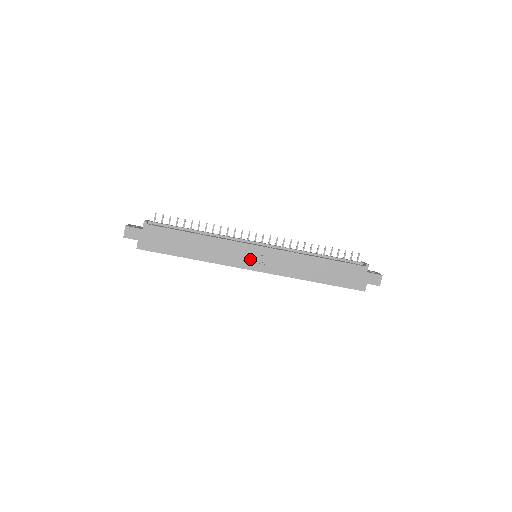
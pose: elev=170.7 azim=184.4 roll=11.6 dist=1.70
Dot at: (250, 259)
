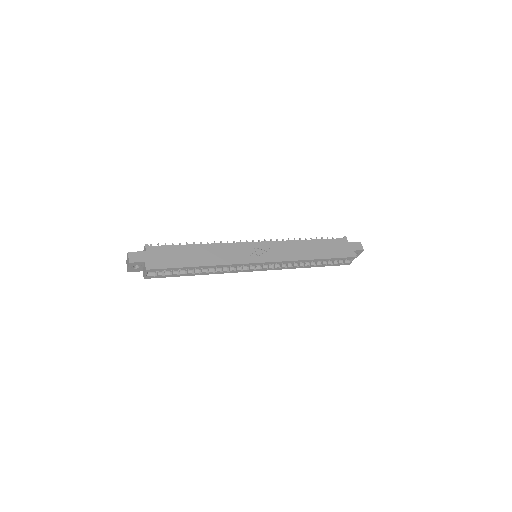
Dot at: (254, 254)
